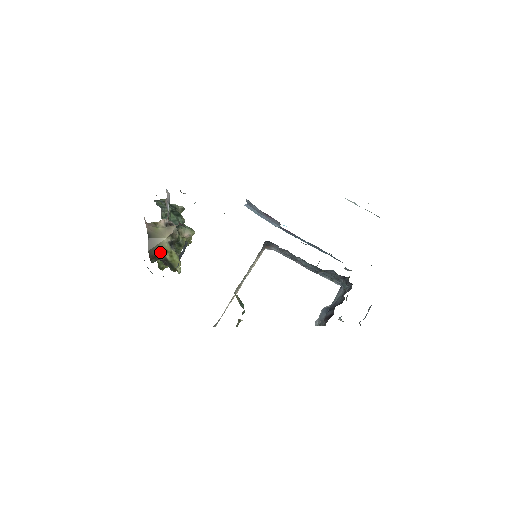
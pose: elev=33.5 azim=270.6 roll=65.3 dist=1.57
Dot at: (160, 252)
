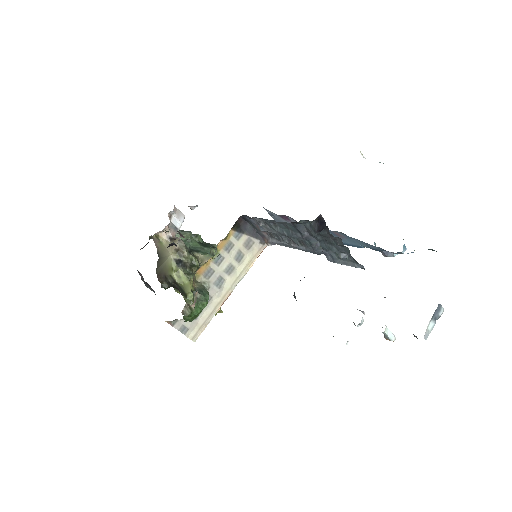
Dot at: (167, 272)
